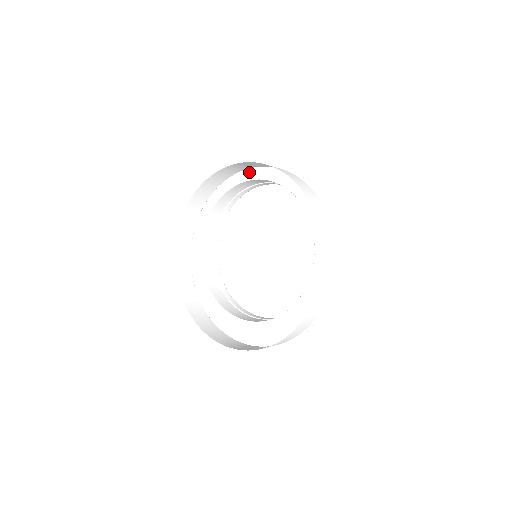
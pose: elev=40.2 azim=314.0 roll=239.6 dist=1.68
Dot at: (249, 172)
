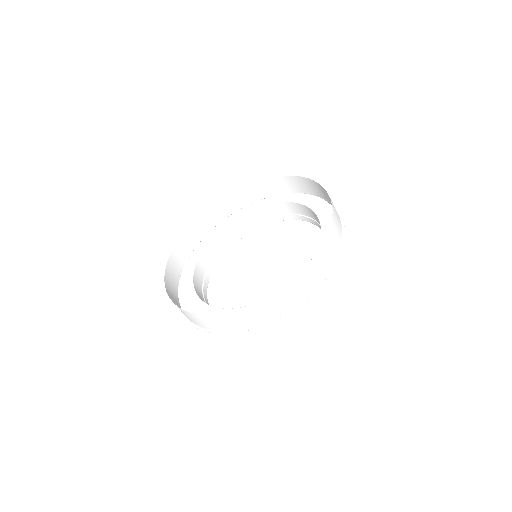
Dot at: (268, 199)
